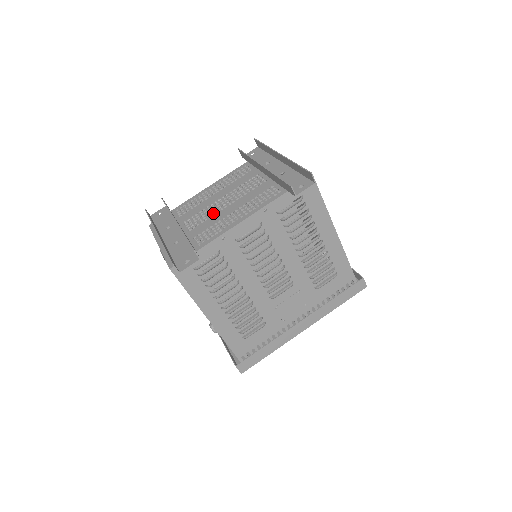
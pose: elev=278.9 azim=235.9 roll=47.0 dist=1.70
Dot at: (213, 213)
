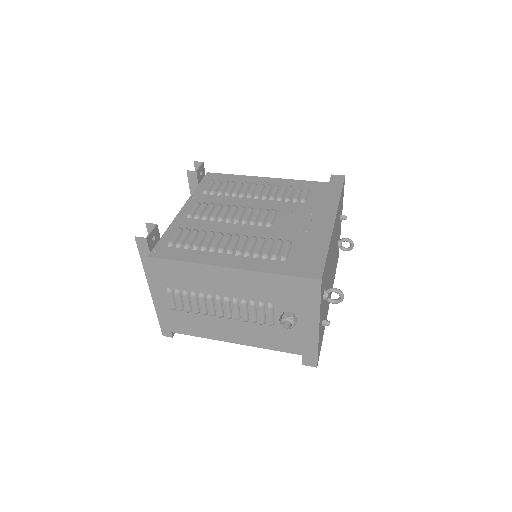
Dot at: occluded
